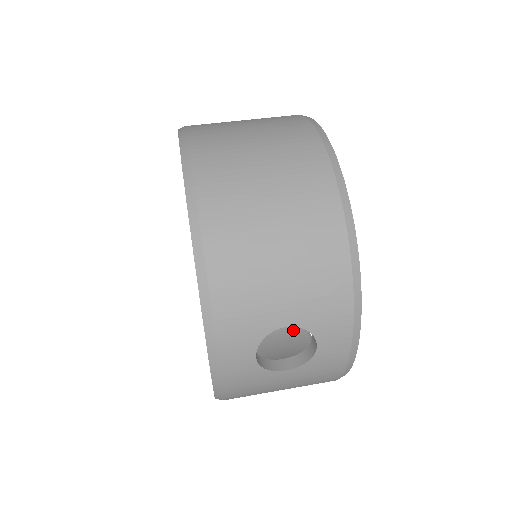
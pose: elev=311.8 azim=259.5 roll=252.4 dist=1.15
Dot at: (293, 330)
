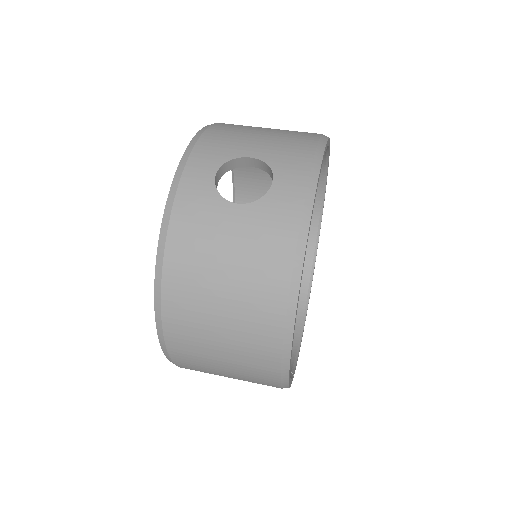
Dot at: occluded
